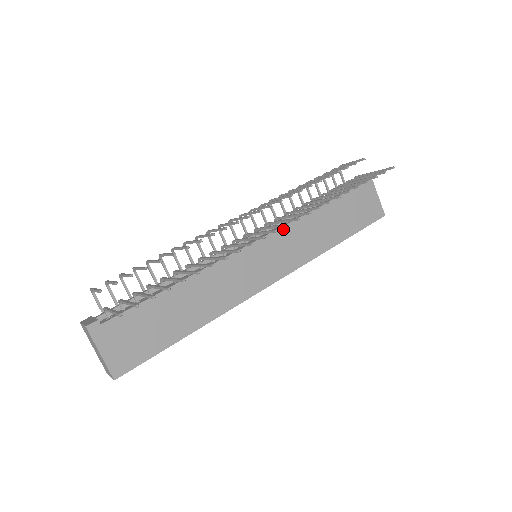
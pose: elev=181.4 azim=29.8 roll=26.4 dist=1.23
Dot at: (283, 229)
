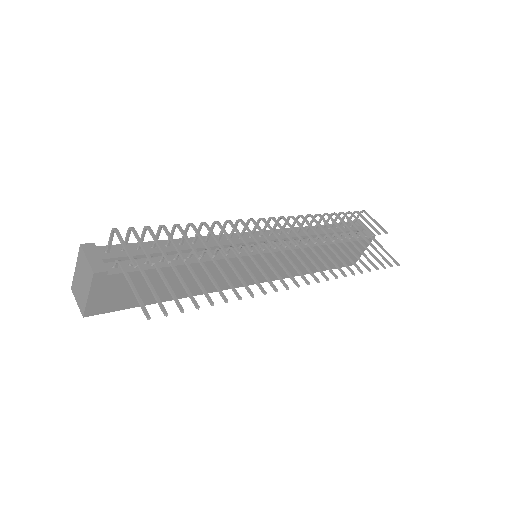
Dot at: occluded
